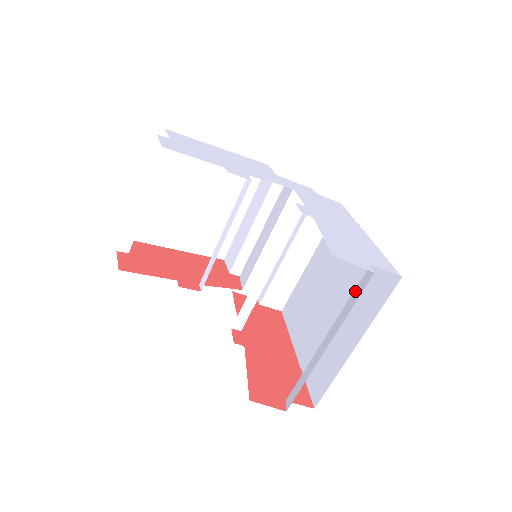
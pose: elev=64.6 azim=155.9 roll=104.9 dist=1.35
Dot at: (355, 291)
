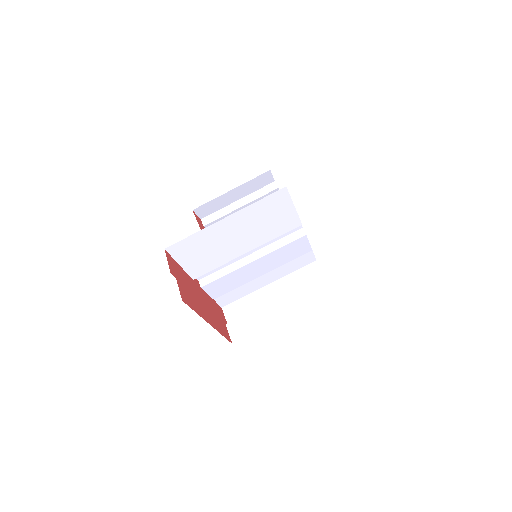
Dot at: occluded
